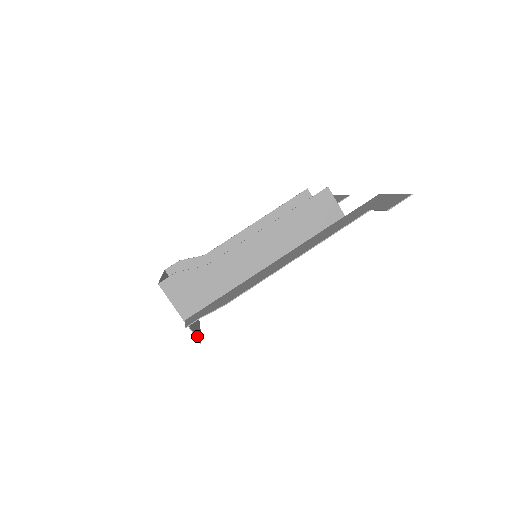
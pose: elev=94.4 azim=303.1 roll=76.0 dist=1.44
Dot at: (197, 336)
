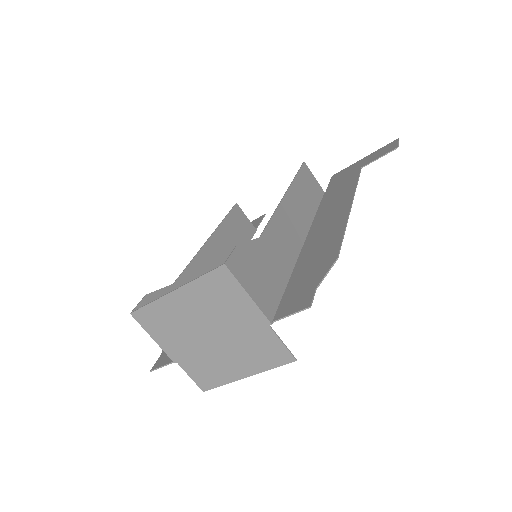
Dot at: (281, 355)
